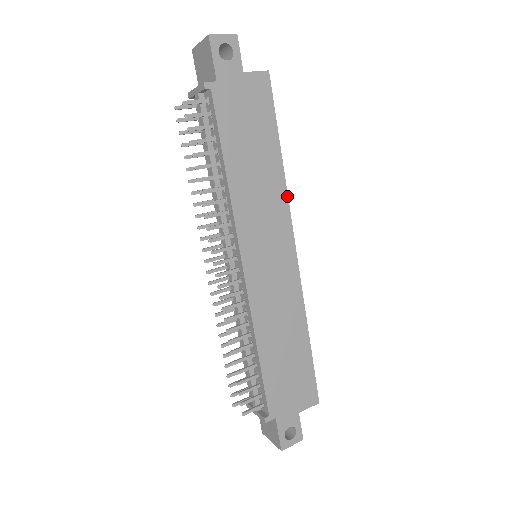
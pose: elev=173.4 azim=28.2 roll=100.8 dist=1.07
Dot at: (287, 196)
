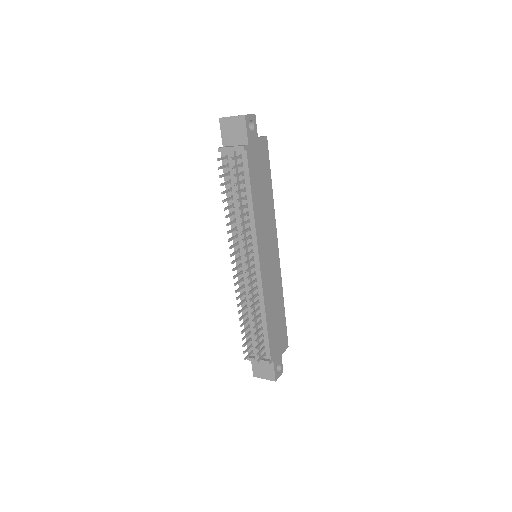
Dot at: occluded
